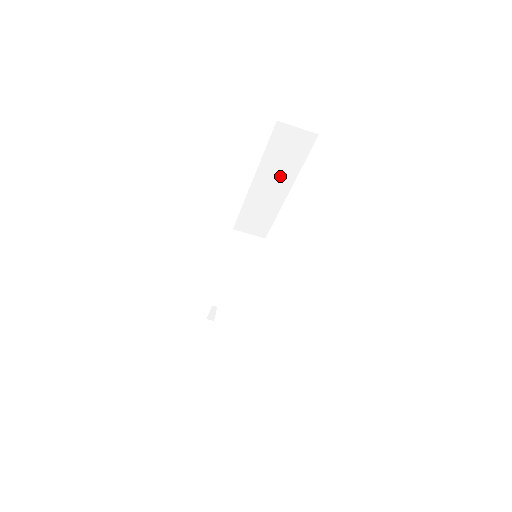
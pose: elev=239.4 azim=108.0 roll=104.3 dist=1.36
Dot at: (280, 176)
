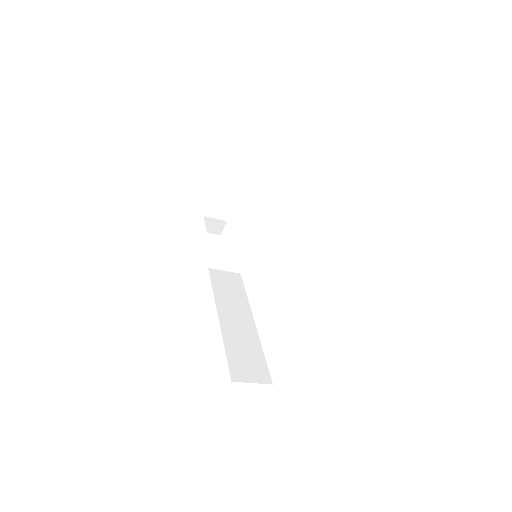
Dot at: occluded
